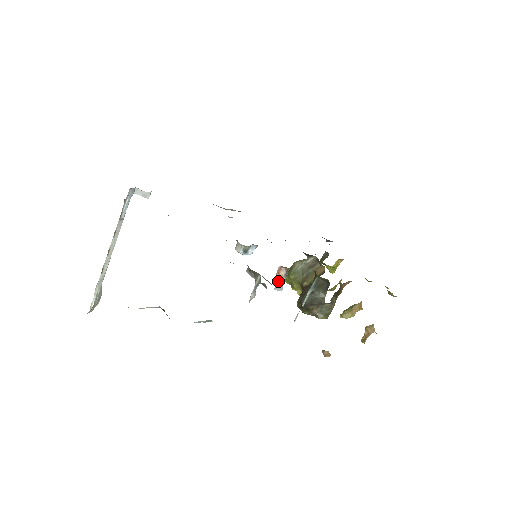
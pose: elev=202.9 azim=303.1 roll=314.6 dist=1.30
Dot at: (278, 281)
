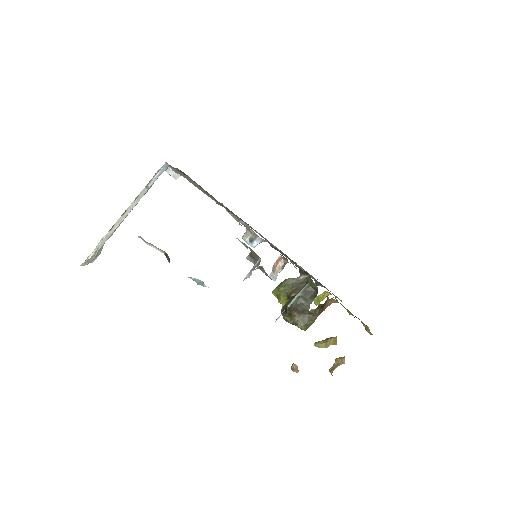
Dot at: (274, 270)
